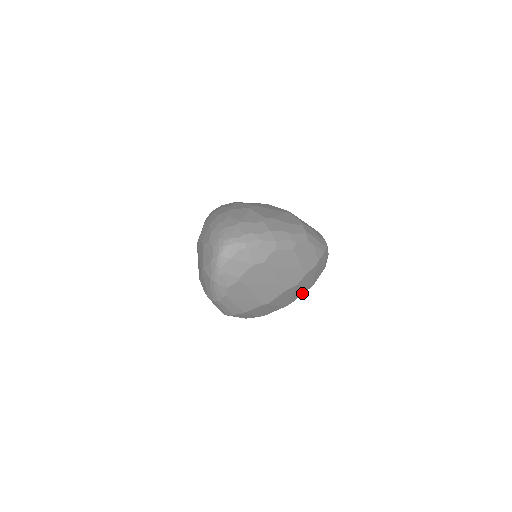
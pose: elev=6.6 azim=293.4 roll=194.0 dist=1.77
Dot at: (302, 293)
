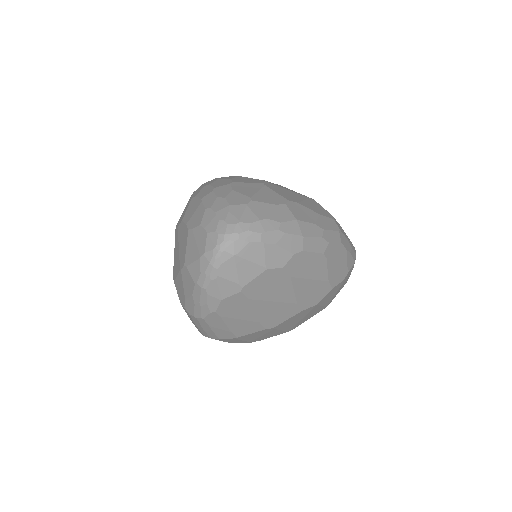
Dot at: (313, 315)
